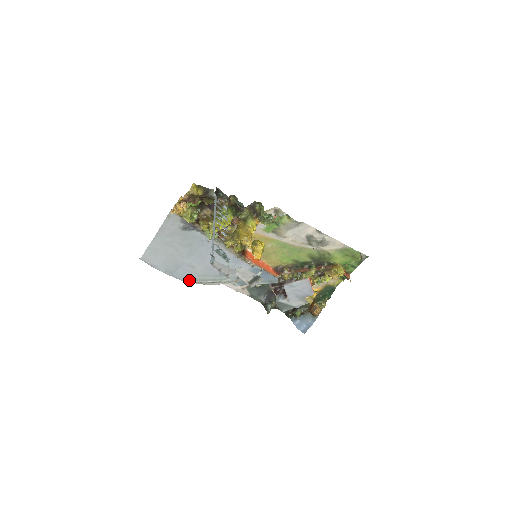
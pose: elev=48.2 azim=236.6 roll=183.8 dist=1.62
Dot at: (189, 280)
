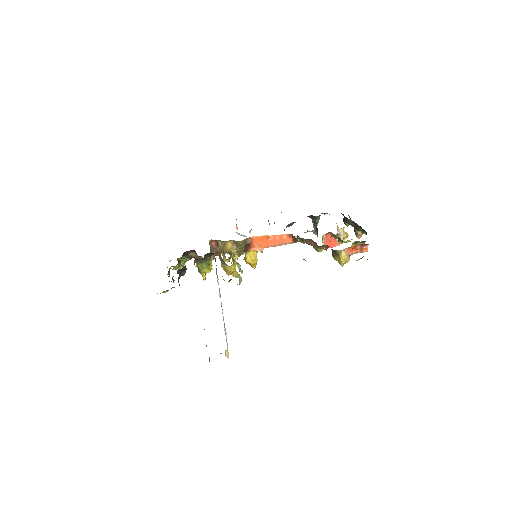
Dot at: occluded
